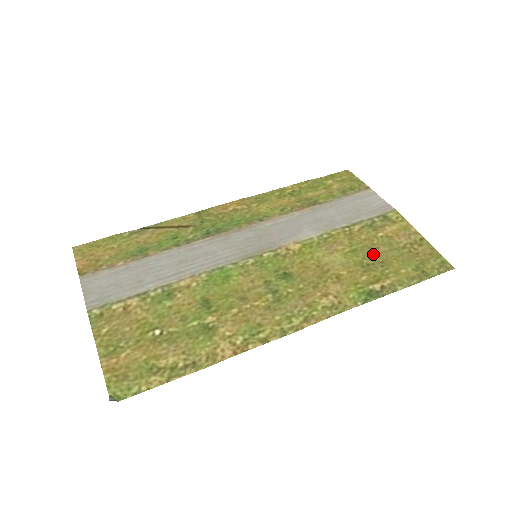
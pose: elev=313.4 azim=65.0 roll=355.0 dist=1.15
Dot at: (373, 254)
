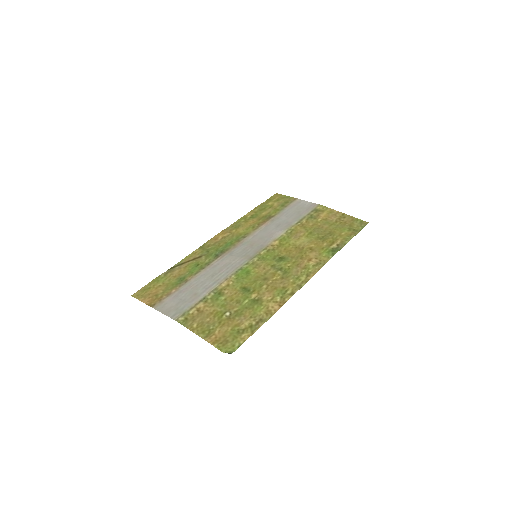
Dot at: (322, 231)
